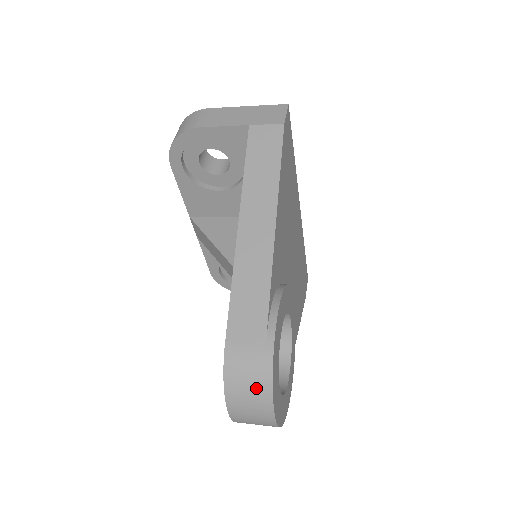
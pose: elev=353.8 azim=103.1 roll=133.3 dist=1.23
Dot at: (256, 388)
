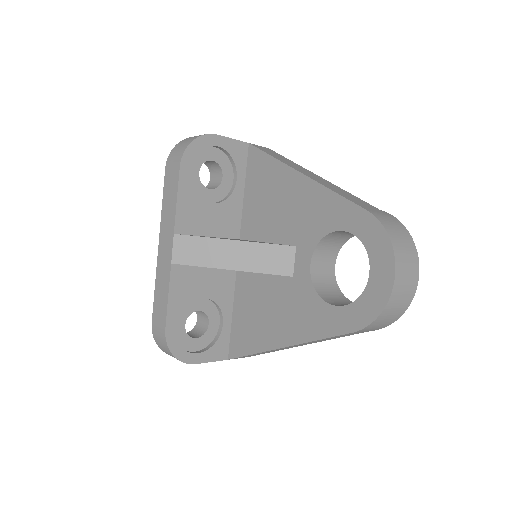
Dot at: (404, 236)
